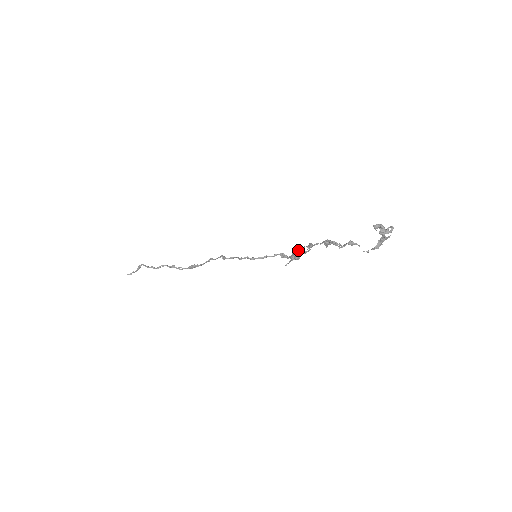
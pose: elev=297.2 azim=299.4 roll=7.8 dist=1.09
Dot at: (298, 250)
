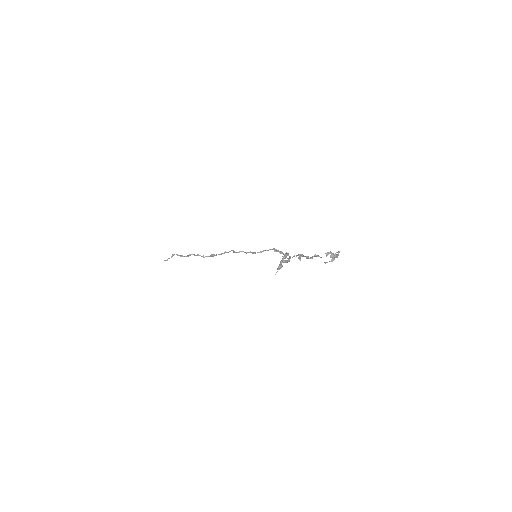
Dot at: (283, 258)
